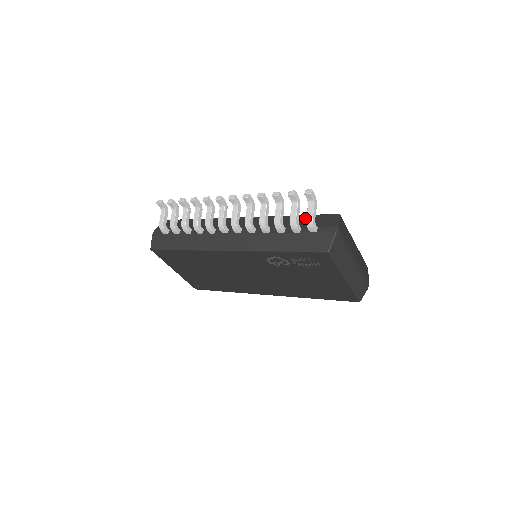
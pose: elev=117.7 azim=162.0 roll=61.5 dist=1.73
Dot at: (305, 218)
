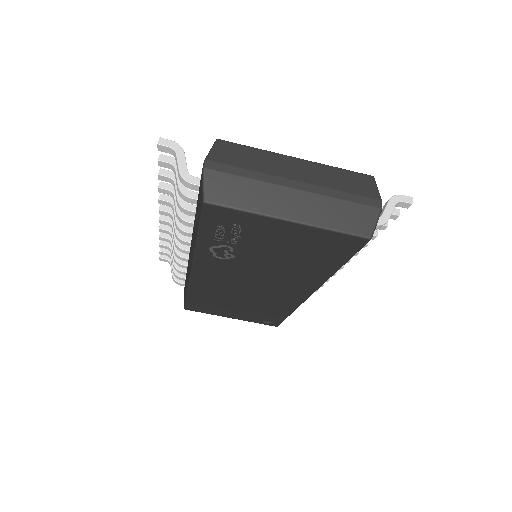
Dot at: occluded
